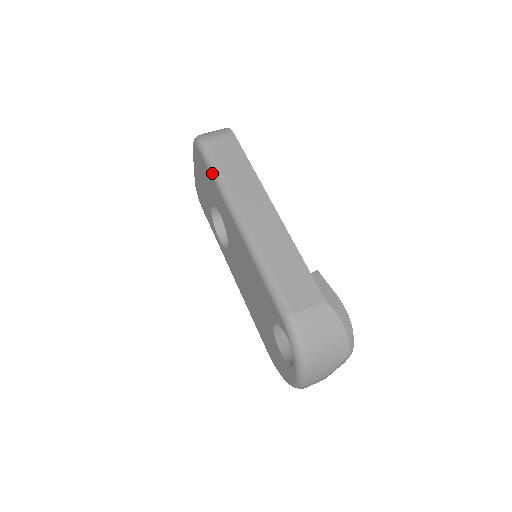
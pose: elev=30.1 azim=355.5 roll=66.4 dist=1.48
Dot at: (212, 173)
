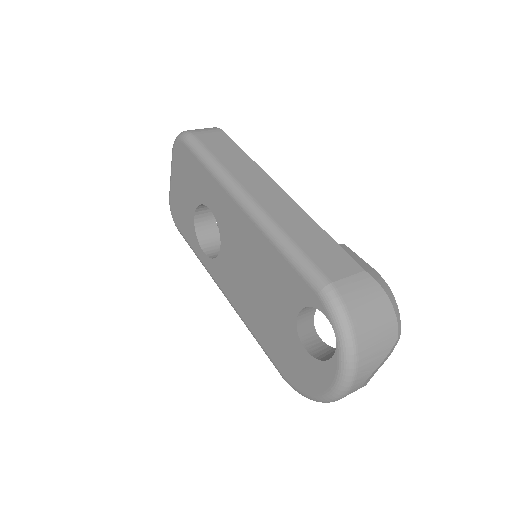
Dot at: (203, 160)
